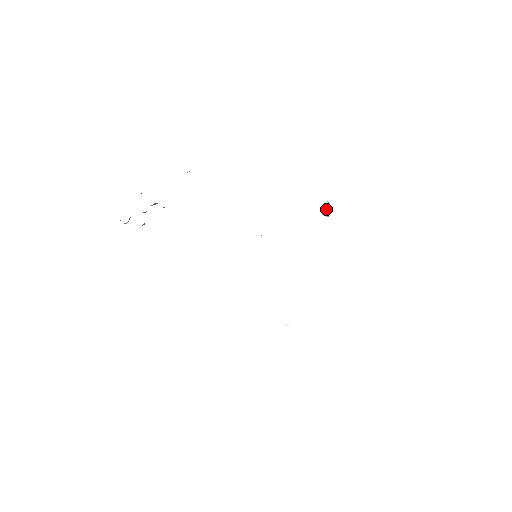
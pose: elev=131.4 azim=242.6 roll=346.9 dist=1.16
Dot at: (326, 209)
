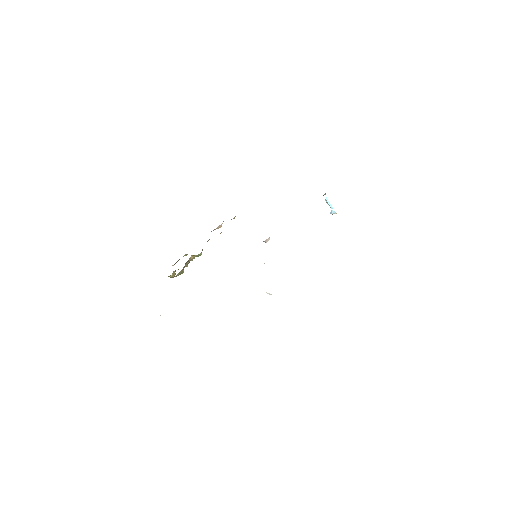
Dot at: occluded
